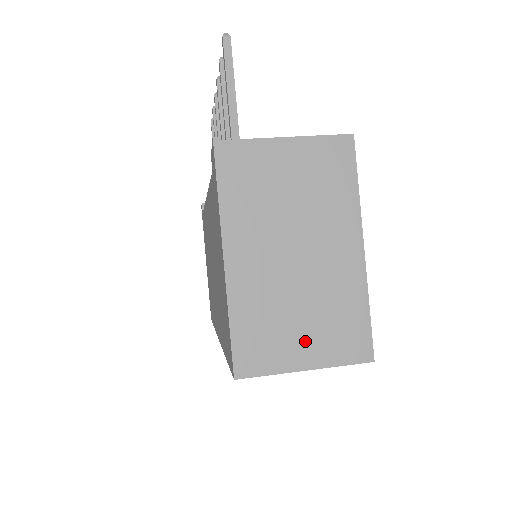
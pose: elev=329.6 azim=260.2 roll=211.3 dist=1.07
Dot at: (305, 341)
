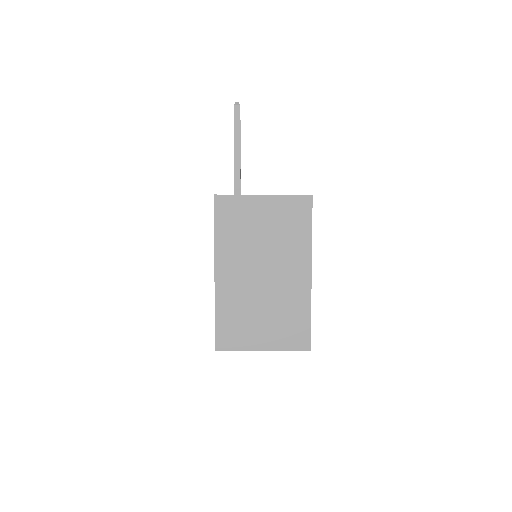
Dot at: (264, 332)
